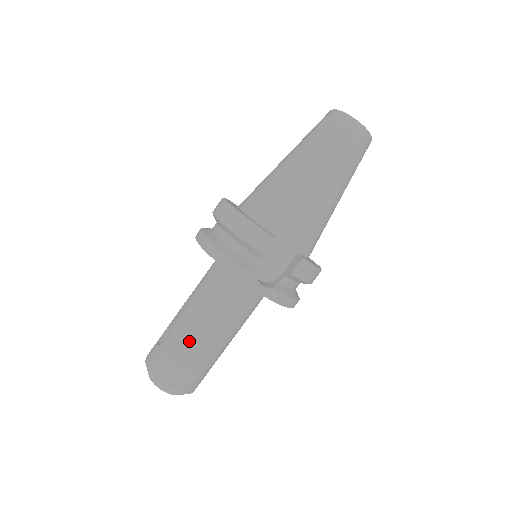
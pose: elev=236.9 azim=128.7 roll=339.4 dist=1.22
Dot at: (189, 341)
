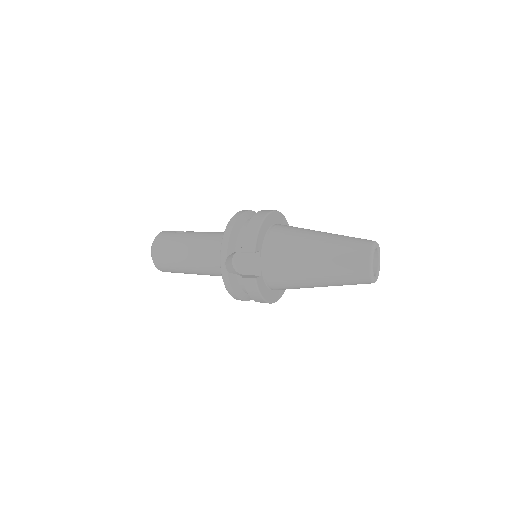
Dot at: (181, 246)
